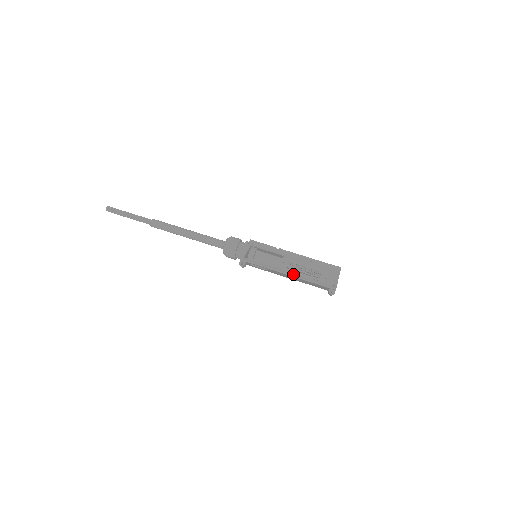
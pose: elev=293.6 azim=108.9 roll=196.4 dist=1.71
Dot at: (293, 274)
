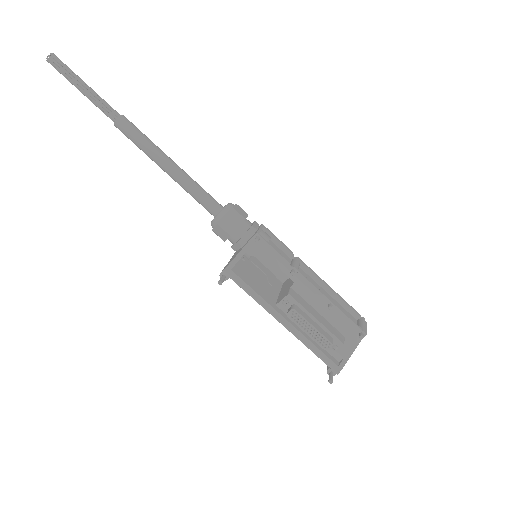
Dot at: (290, 327)
